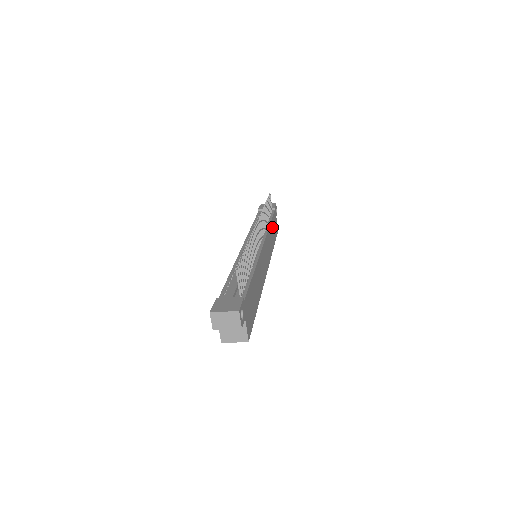
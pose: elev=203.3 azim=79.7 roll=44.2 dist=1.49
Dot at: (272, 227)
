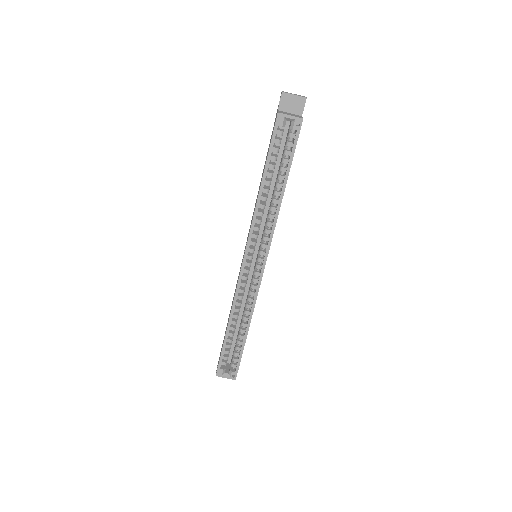
Dot at: occluded
